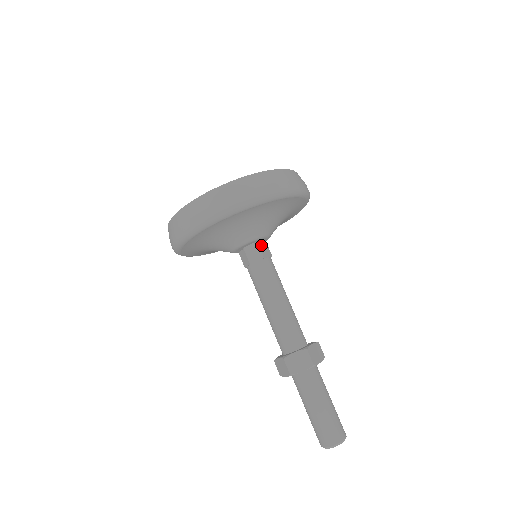
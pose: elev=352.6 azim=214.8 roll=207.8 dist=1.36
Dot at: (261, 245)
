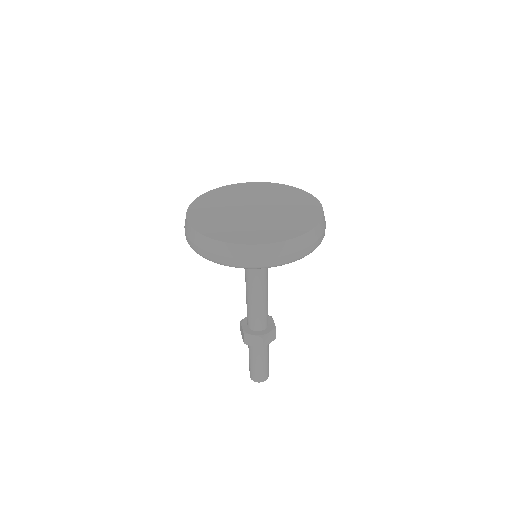
Dot at: occluded
